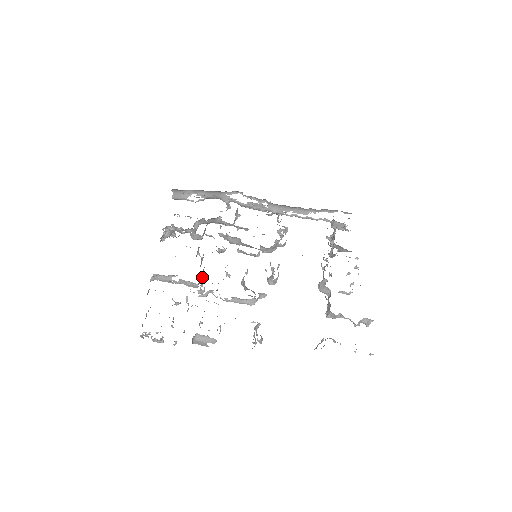
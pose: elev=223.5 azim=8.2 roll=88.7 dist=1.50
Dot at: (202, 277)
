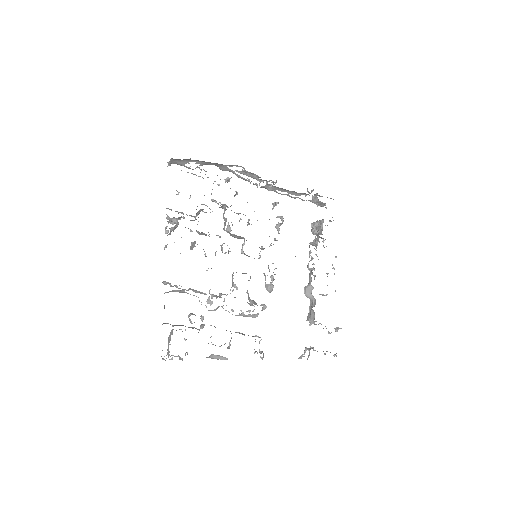
Dot at: occluded
